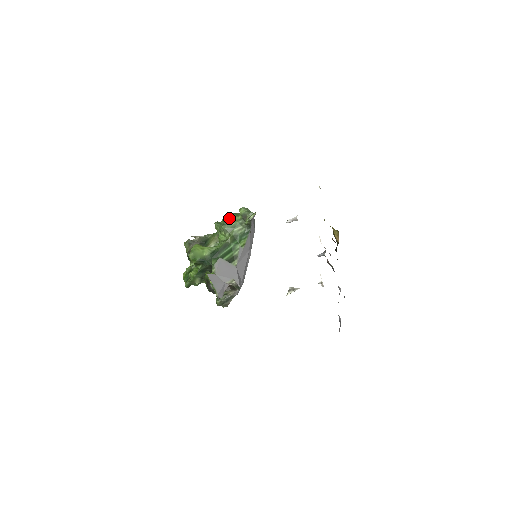
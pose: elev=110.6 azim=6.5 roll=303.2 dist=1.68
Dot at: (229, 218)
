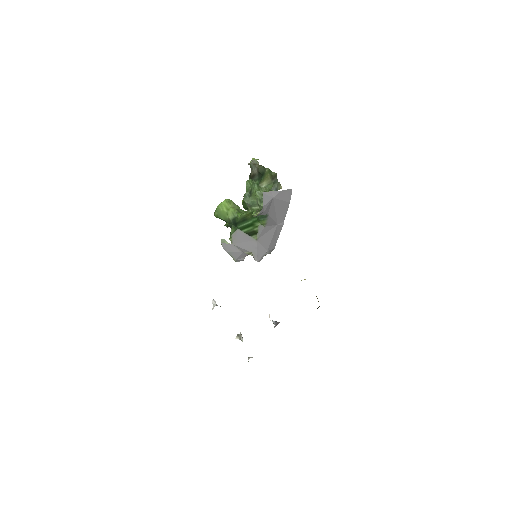
Dot at: (252, 189)
